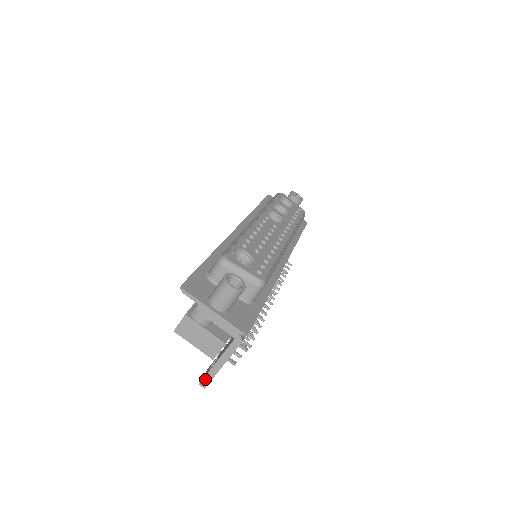
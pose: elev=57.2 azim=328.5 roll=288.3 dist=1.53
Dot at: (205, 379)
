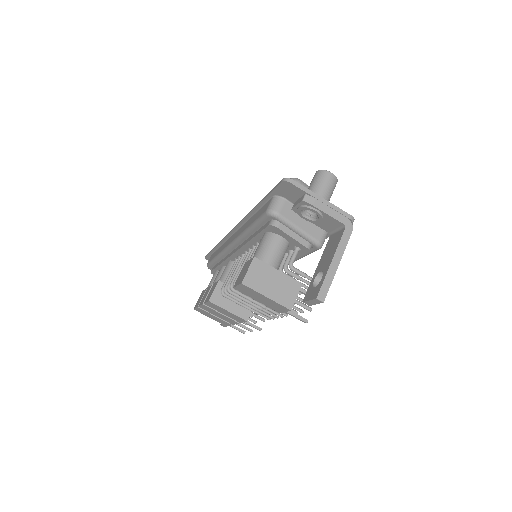
Dot at: (323, 287)
